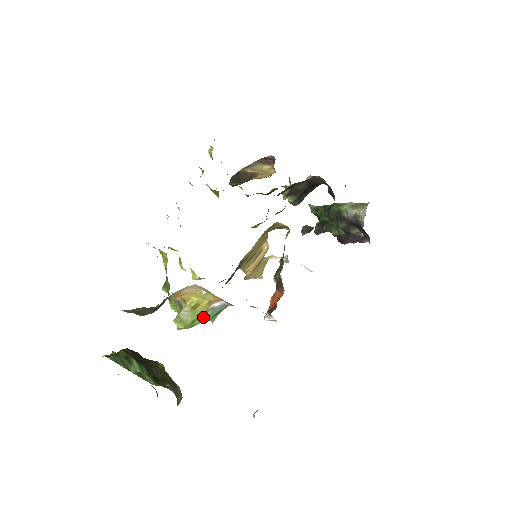
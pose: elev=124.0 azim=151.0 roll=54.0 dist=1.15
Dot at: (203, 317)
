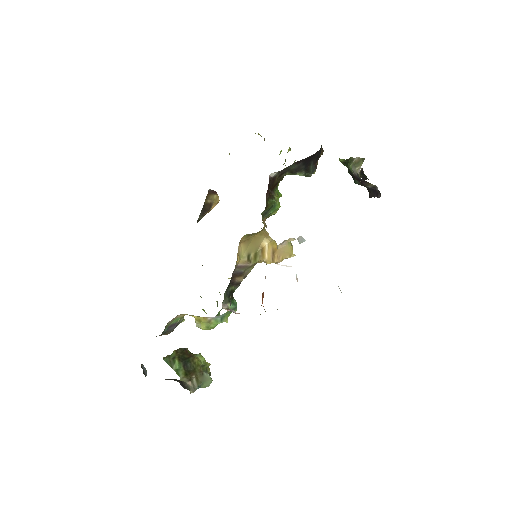
Dot at: (212, 324)
